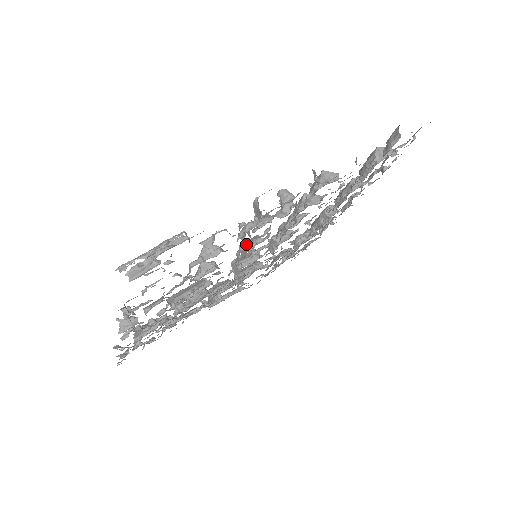
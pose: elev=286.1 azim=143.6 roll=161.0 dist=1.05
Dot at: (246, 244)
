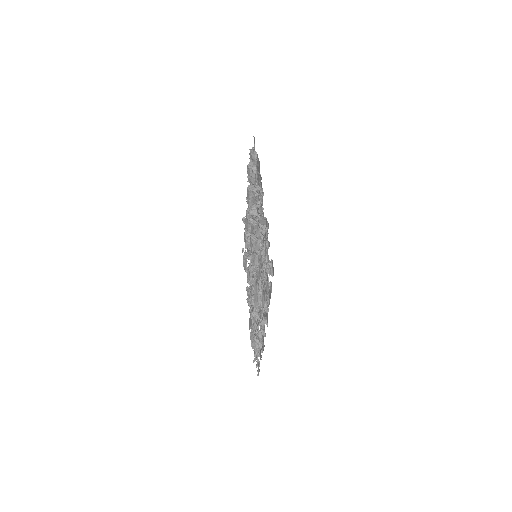
Dot at: occluded
